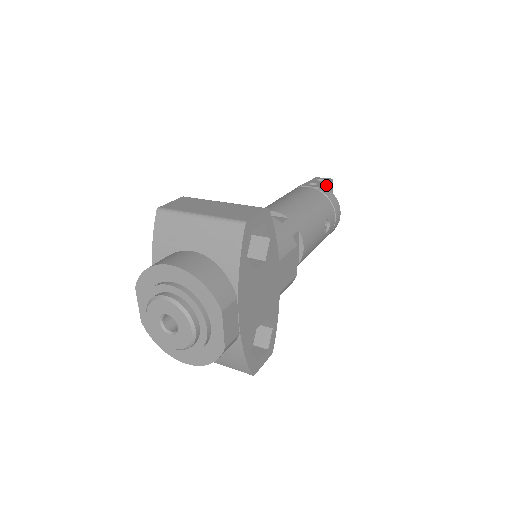
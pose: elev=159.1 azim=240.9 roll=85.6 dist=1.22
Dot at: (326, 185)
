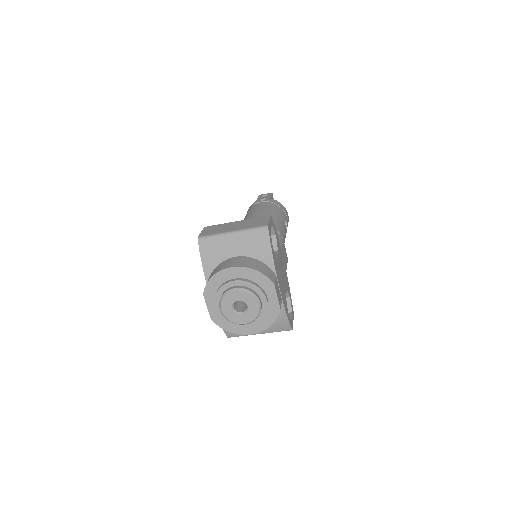
Dot at: (271, 198)
